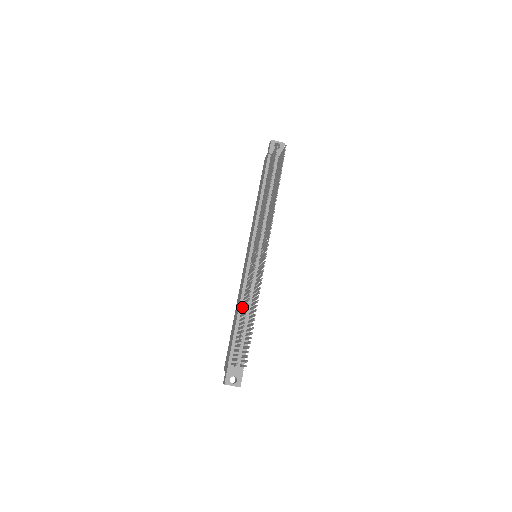
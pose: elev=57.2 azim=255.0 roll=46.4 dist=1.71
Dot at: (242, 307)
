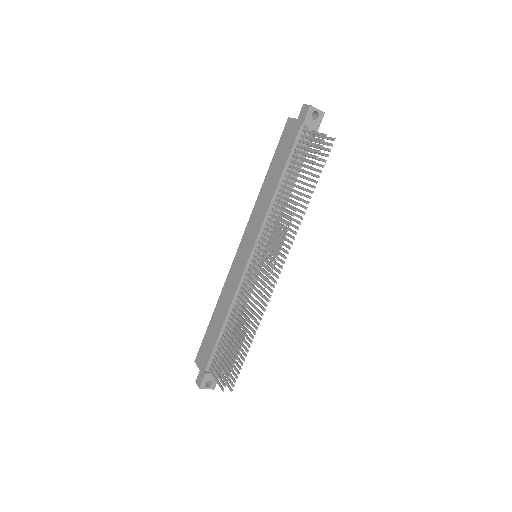
Dot at: (231, 316)
